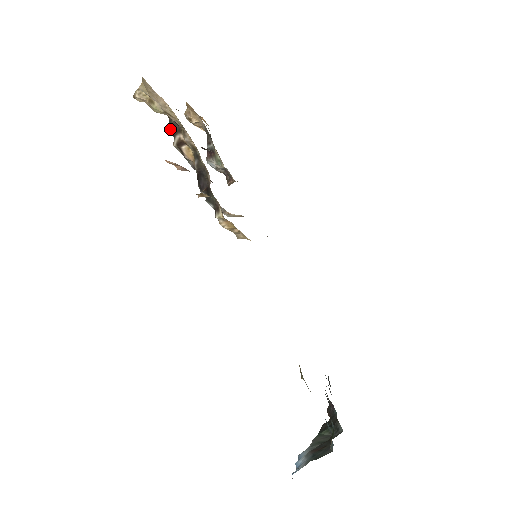
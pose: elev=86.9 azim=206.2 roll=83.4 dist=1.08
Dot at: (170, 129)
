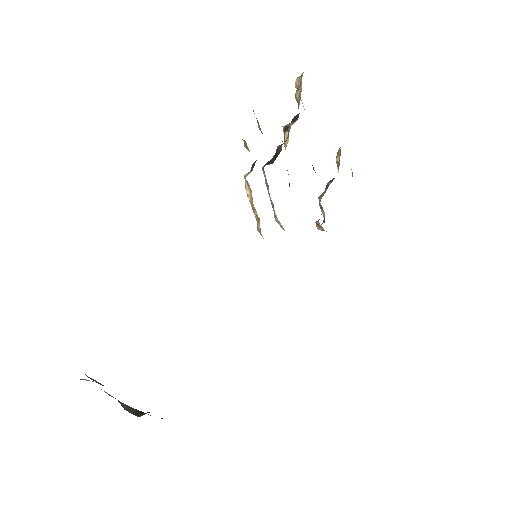
Dot at: (294, 118)
